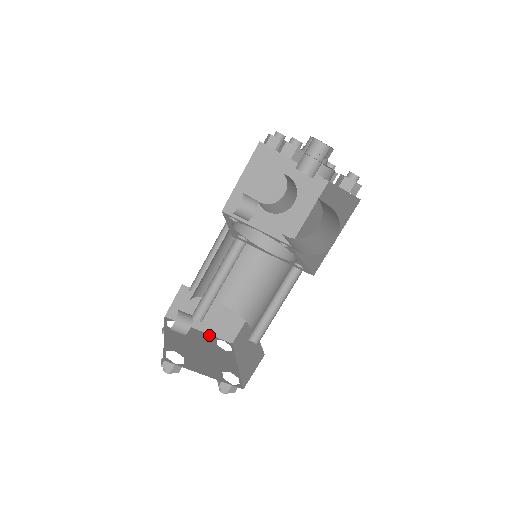
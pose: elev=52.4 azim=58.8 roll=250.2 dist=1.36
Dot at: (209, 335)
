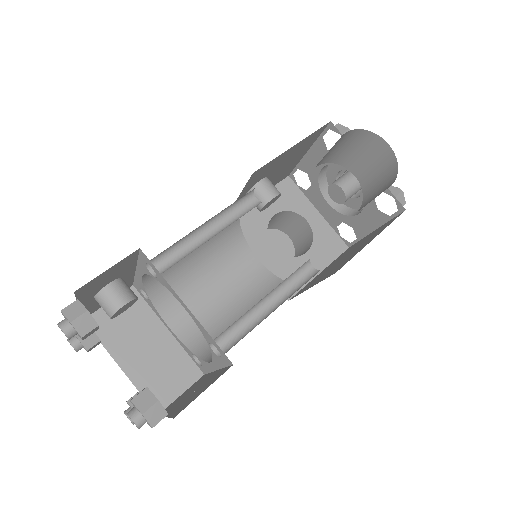
Dot at: (131, 381)
